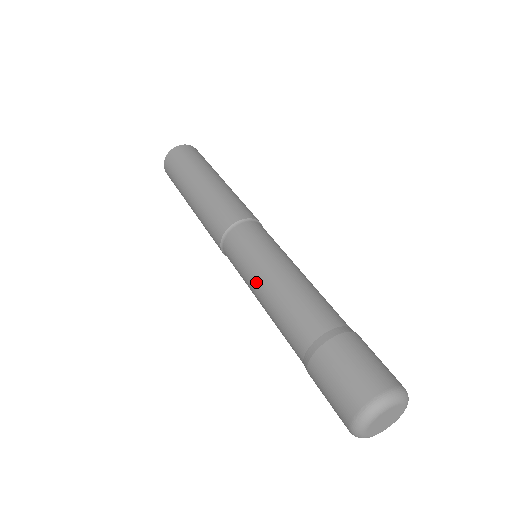
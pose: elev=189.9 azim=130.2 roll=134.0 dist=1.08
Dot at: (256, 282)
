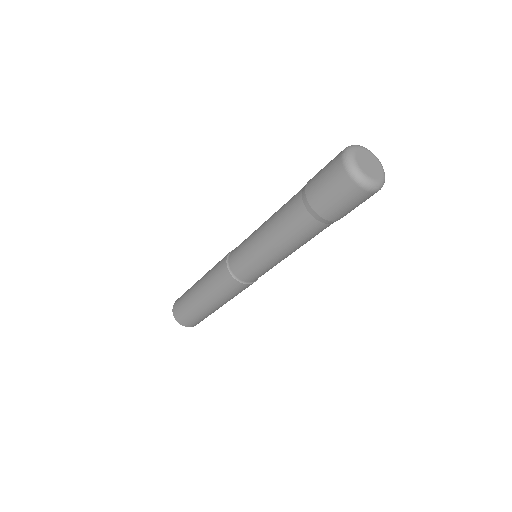
Dot at: (257, 235)
